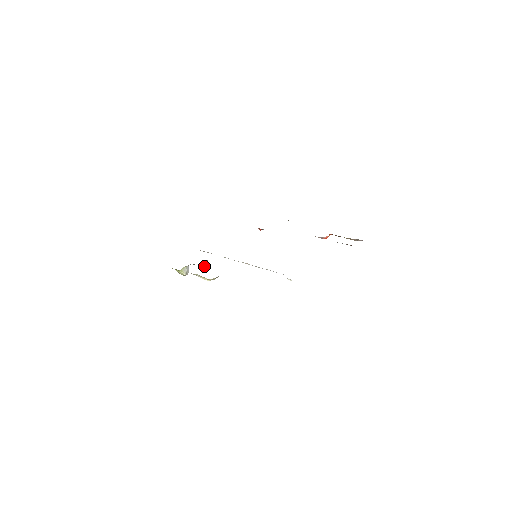
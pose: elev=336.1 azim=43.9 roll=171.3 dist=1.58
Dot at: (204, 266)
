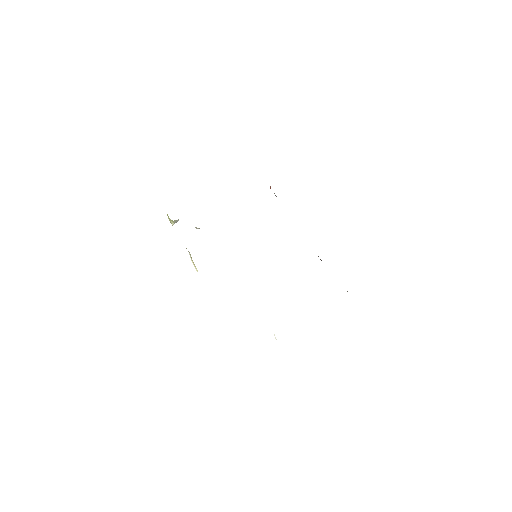
Dot at: (199, 228)
